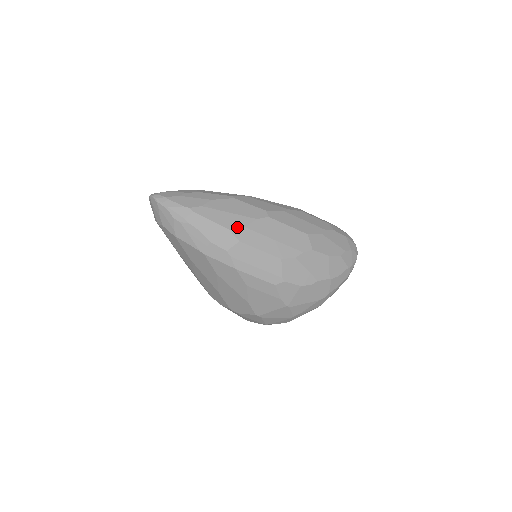
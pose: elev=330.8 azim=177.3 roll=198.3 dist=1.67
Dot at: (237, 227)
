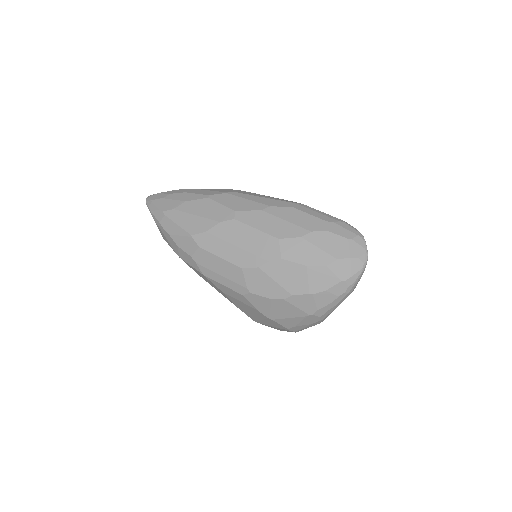
Dot at: (198, 232)
